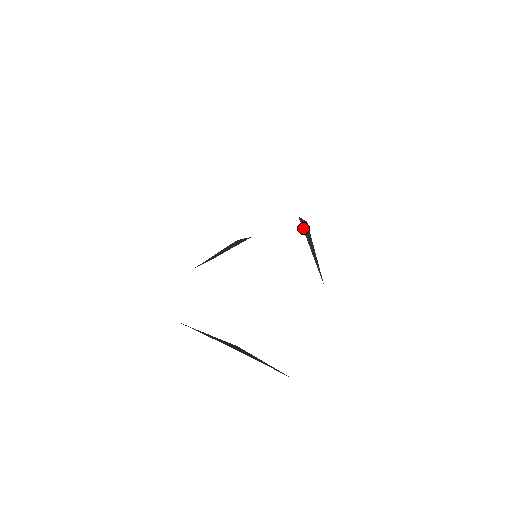
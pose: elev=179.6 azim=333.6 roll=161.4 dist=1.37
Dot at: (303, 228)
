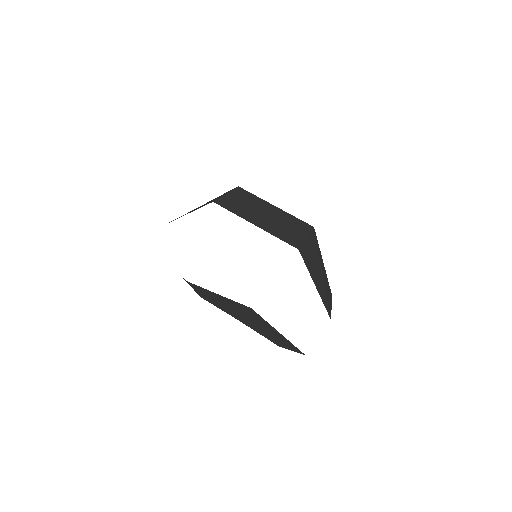
Dot at: (305, 259)
